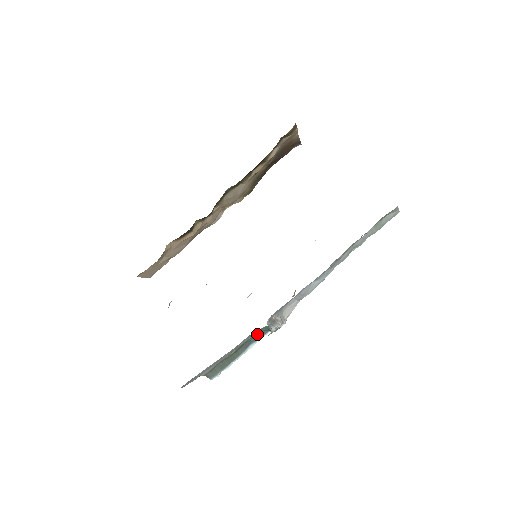
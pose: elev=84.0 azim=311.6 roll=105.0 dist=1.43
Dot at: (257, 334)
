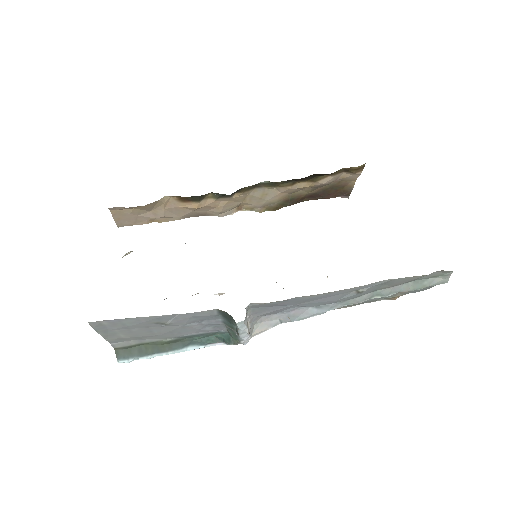
Dot at: (207, 337)
